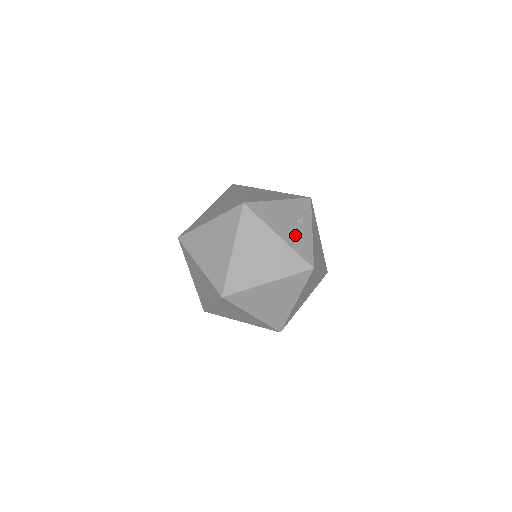
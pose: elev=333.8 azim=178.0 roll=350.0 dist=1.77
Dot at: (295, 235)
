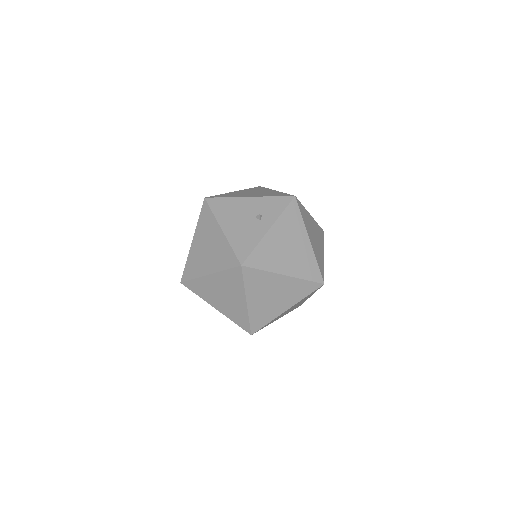
Dot at: (242, 231)
